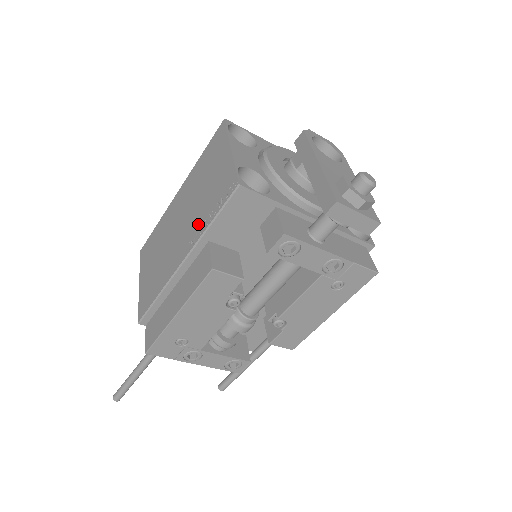
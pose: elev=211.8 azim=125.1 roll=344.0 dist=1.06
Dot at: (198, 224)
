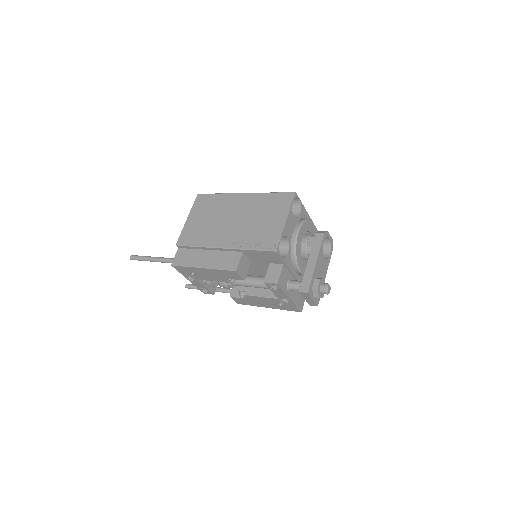
Dot at: (244, 239)
